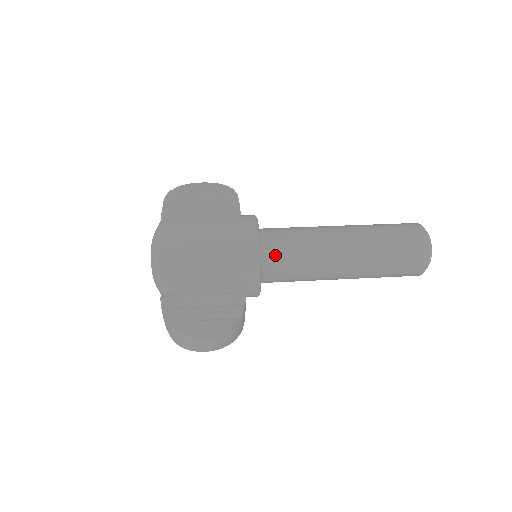
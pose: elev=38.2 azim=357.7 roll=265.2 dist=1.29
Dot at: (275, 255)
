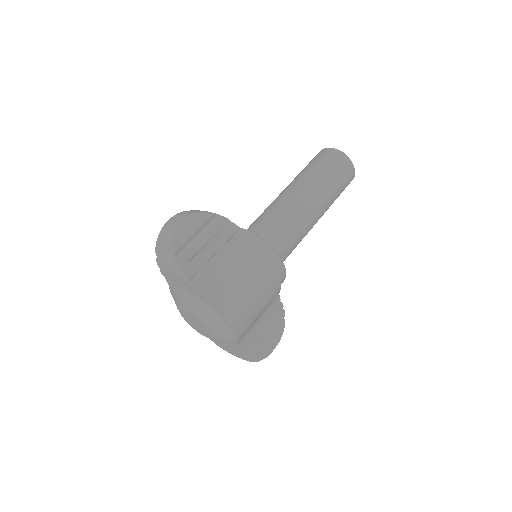
Dot at: (285, 259)
